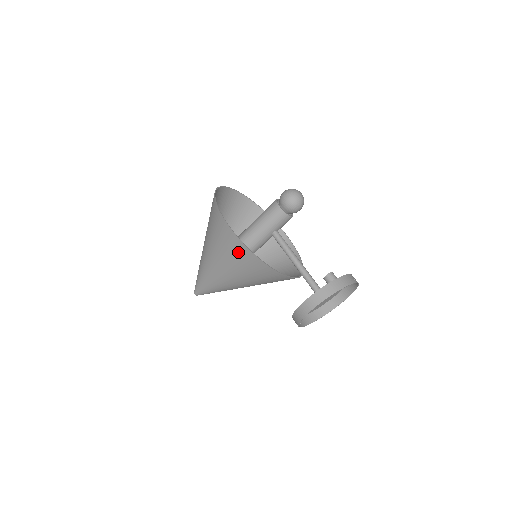
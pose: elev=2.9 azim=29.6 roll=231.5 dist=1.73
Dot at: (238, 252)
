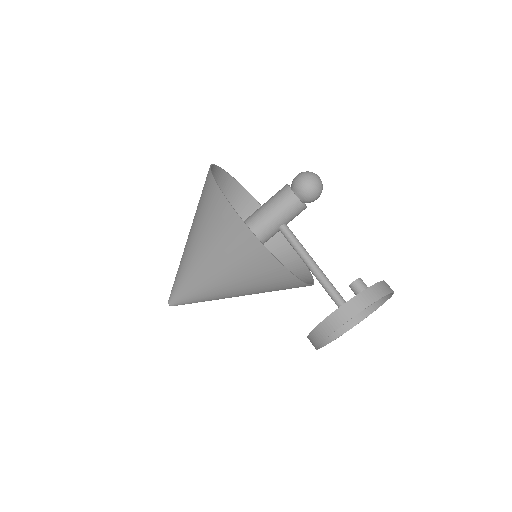
Dot at: (242, 245)
